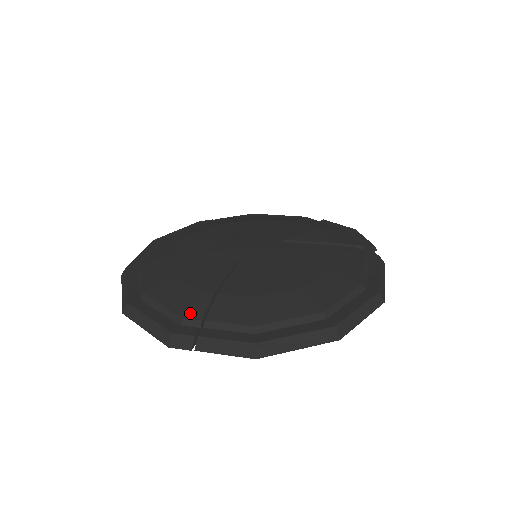
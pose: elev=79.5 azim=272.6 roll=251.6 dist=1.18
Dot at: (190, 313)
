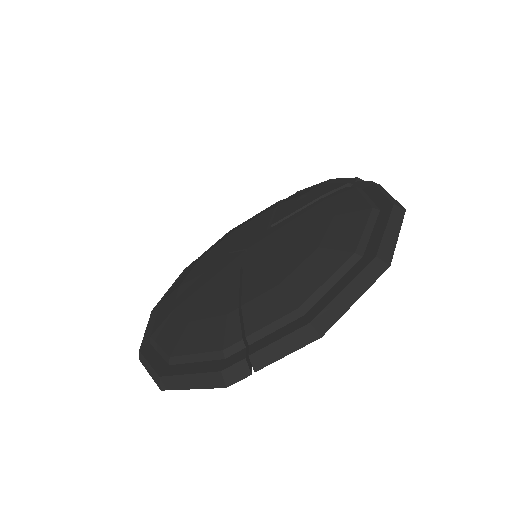
Dot at: (226, 341)
